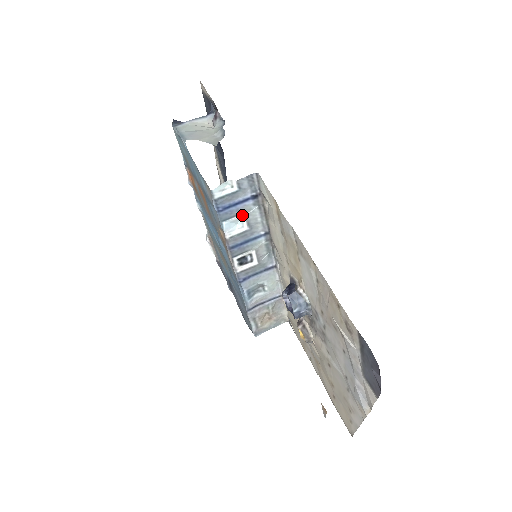
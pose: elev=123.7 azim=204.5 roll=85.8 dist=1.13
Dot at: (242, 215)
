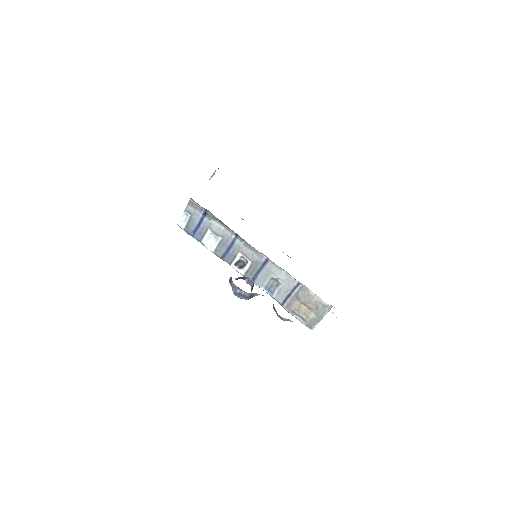
Dot at: (209, 231)
